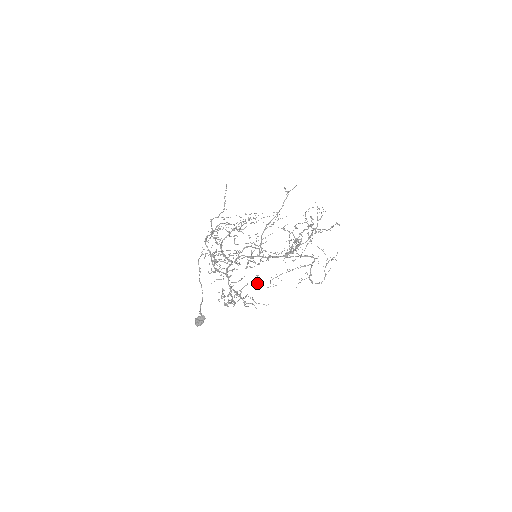
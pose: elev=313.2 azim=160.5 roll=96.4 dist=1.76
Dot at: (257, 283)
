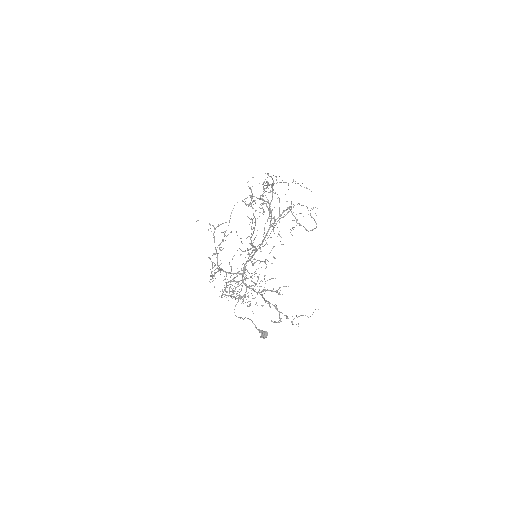
Dot at: occluded
